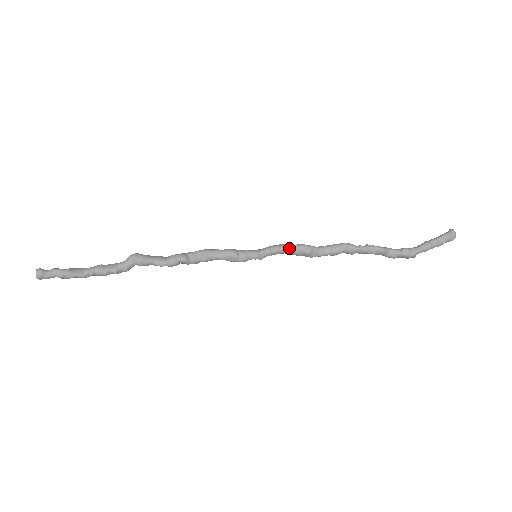
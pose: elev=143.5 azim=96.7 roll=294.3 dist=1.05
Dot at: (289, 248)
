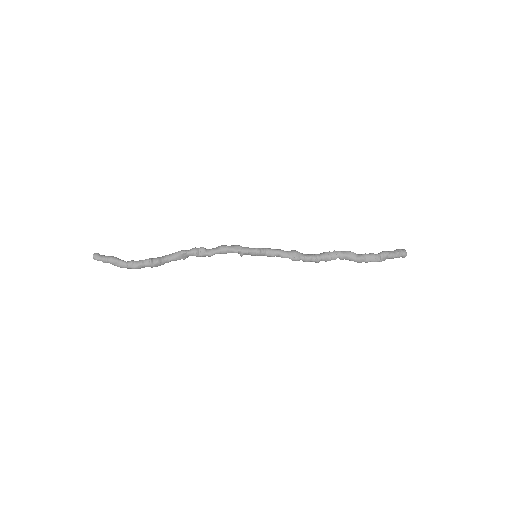
Dot at: (280, 249)
